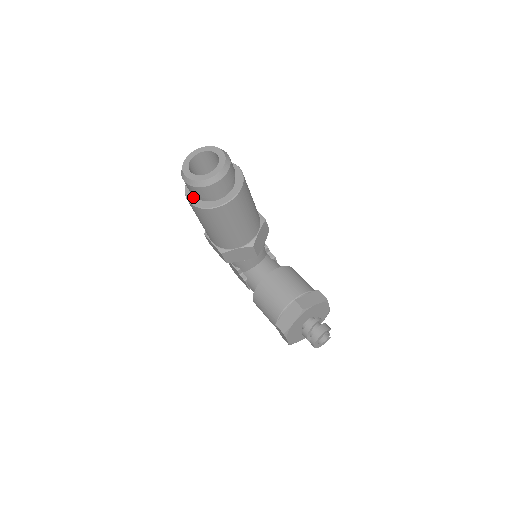
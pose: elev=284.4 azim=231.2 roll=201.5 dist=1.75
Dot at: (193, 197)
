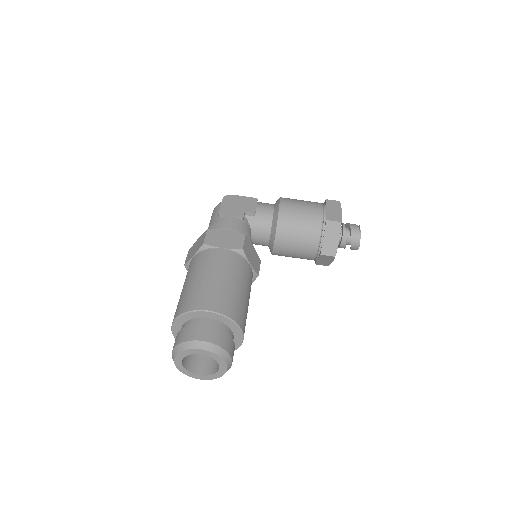
Dot at: occluded
